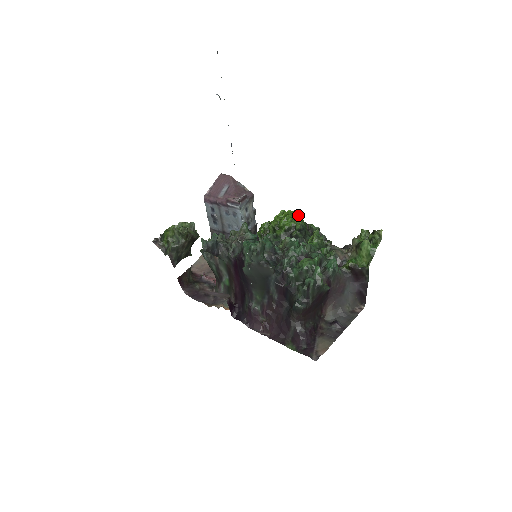
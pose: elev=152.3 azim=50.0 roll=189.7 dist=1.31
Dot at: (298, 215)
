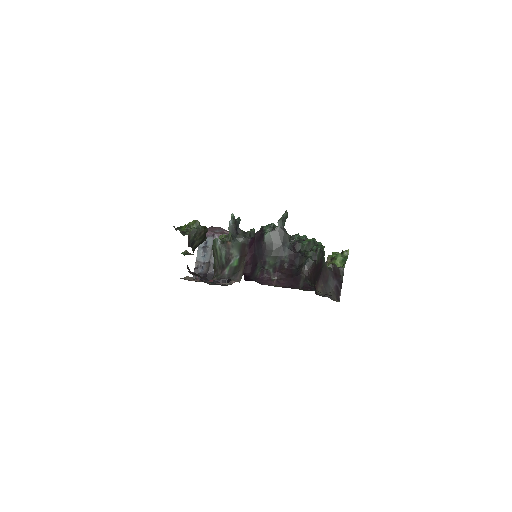
Dot at: occluded
